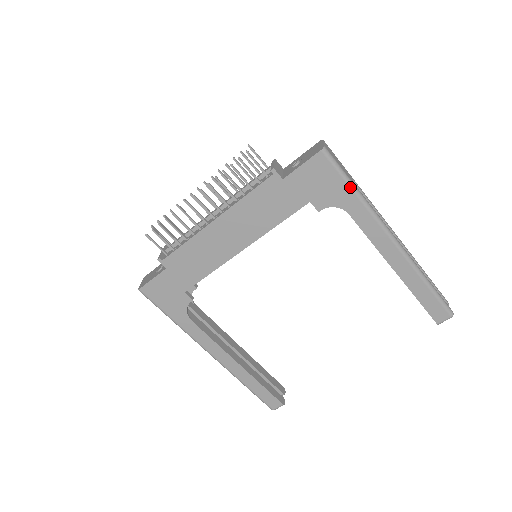
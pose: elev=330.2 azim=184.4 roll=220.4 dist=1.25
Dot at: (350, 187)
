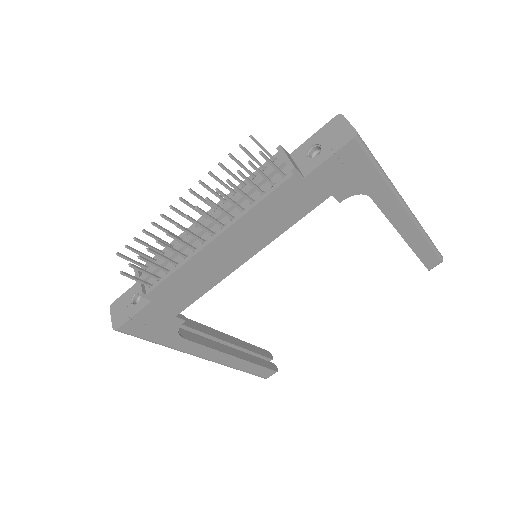
Dot at: (378, 171)
